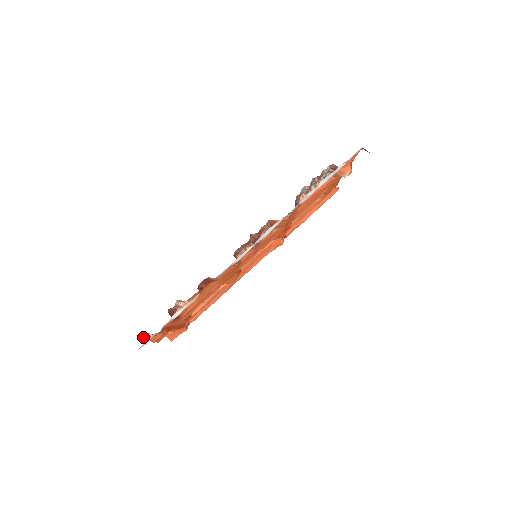
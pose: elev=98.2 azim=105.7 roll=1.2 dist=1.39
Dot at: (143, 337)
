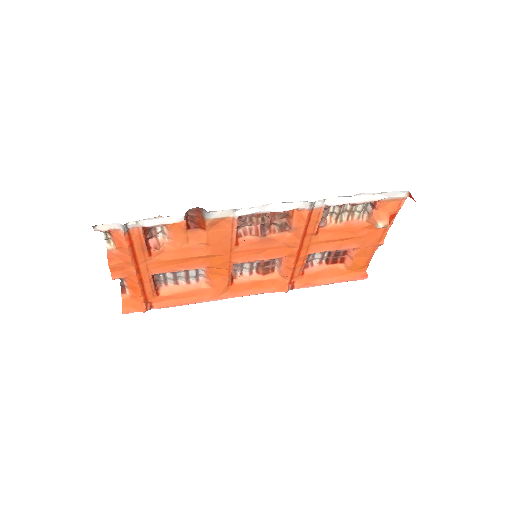
Dot at: (105, 236)
